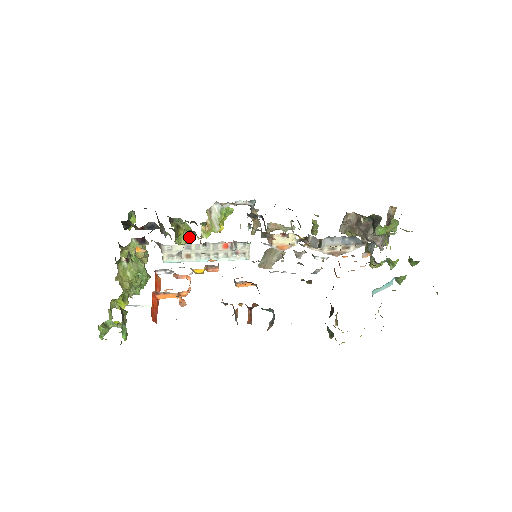
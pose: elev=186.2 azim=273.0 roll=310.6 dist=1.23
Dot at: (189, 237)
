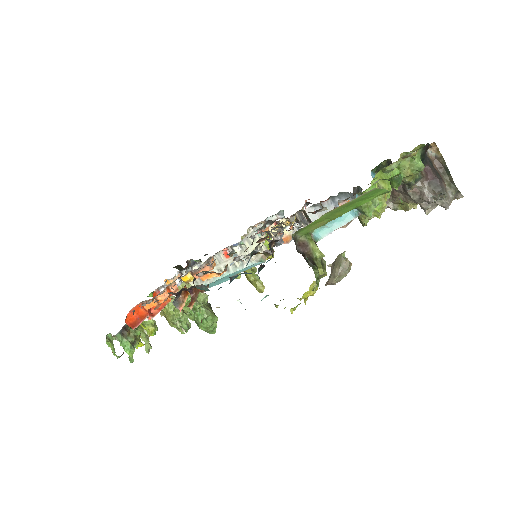
Dot at: occluded
